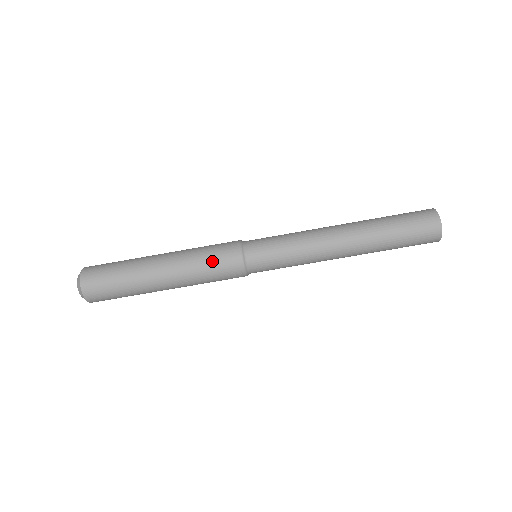
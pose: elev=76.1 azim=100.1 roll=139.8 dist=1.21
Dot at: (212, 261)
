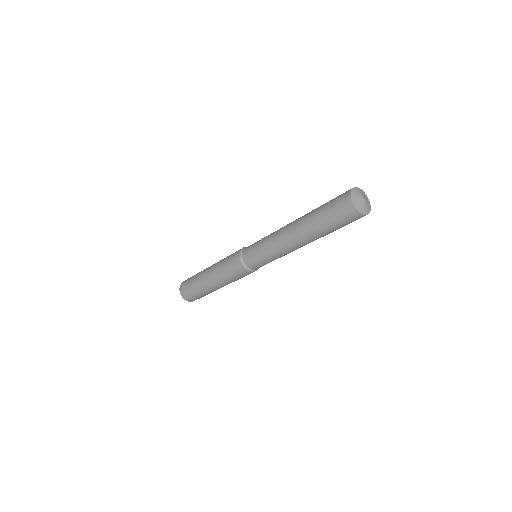
Dot at: (228, 267)
